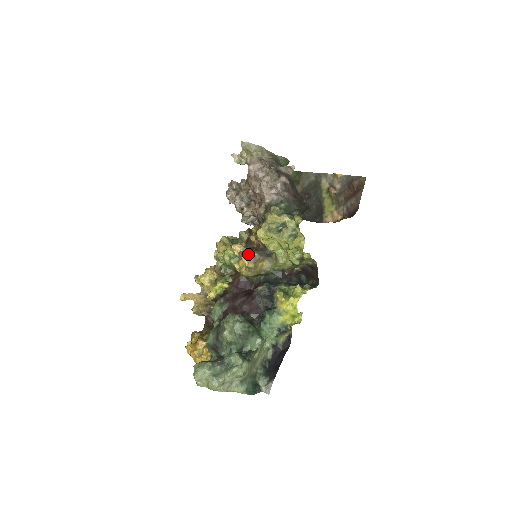
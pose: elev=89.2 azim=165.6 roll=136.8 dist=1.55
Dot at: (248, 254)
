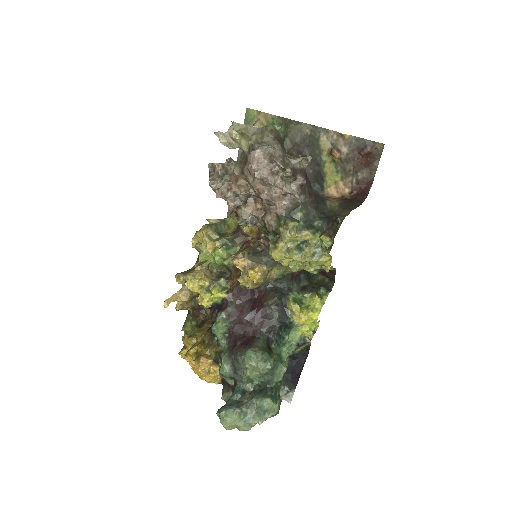
Dot at: (257, 272)
